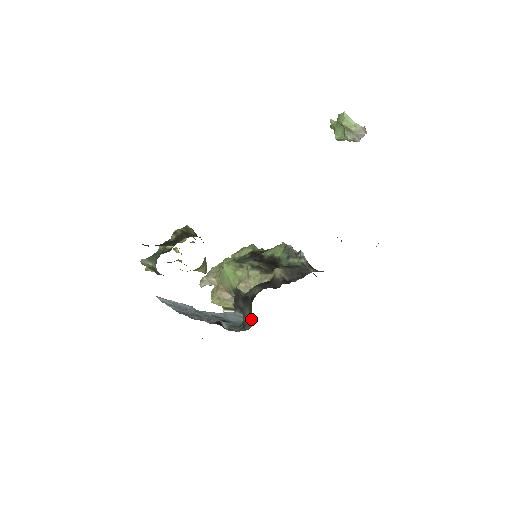
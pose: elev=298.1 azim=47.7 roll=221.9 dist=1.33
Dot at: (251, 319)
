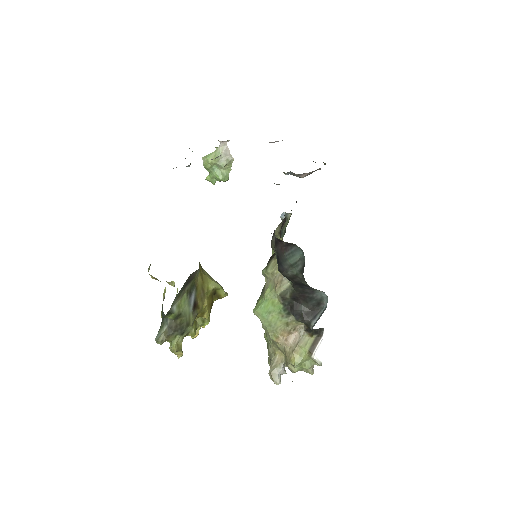
Dot at: (296, 251)
